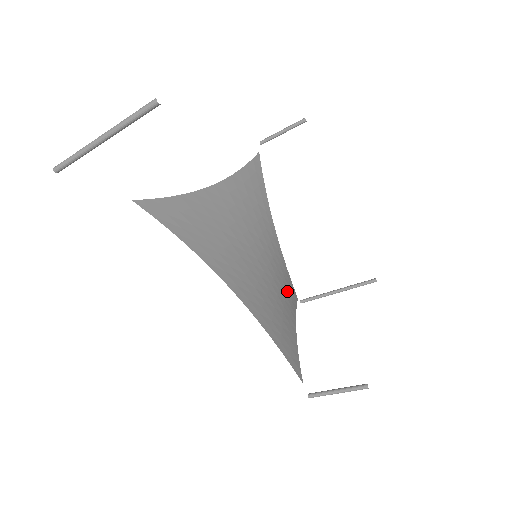
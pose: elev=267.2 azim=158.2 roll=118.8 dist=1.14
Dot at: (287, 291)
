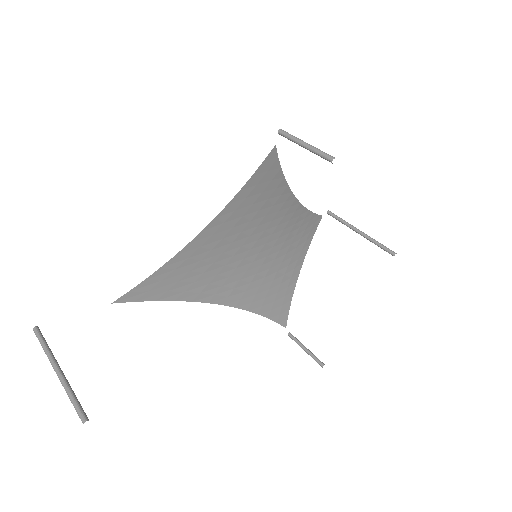
Dot at: (301, 238)
